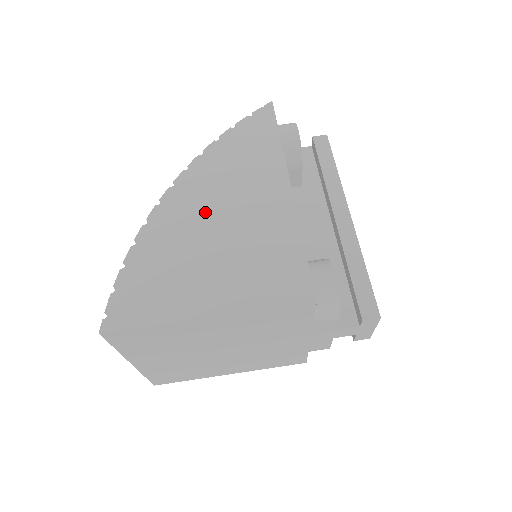
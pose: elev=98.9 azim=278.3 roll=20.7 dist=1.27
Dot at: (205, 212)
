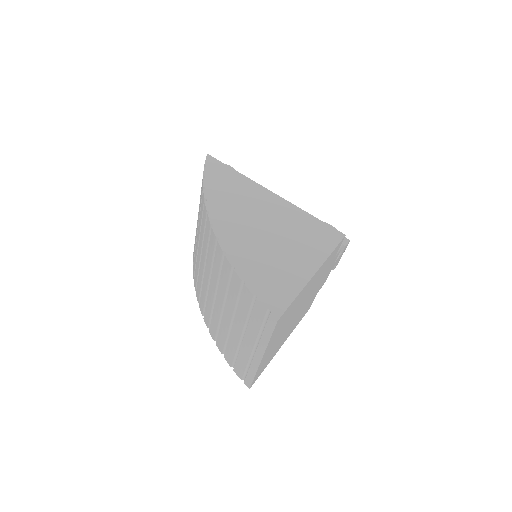
Dot at: (249, 228)
